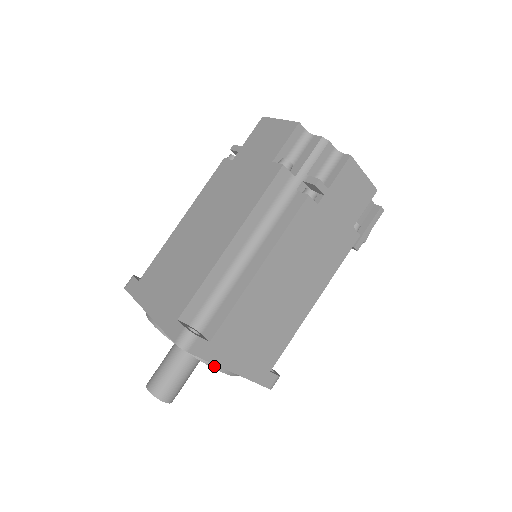
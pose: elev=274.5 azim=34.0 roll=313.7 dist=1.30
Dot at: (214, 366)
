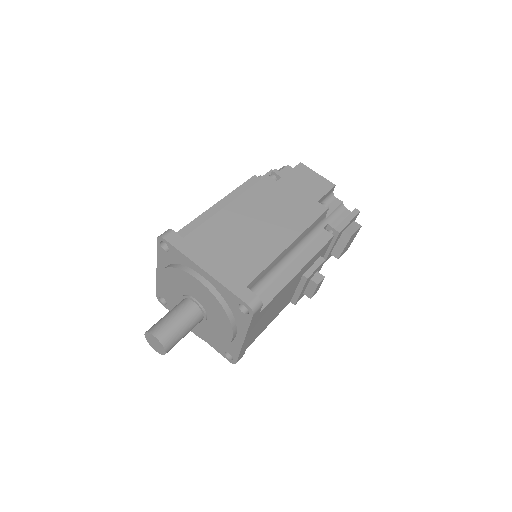
Dot at: (192, 274)
